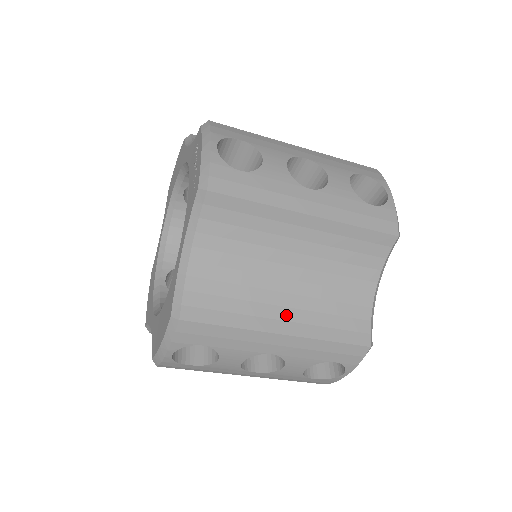
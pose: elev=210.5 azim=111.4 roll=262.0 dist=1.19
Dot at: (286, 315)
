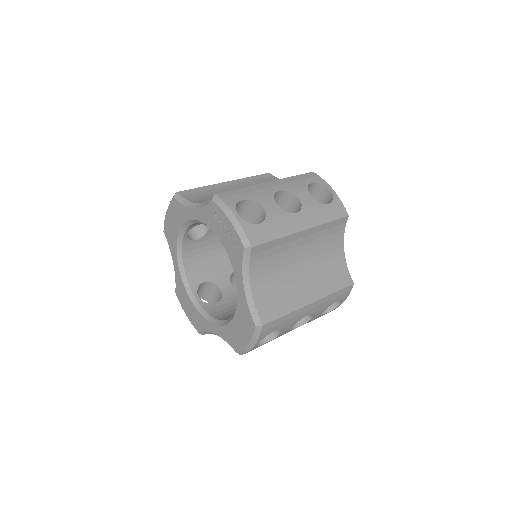
Dot at: (309, 291)
